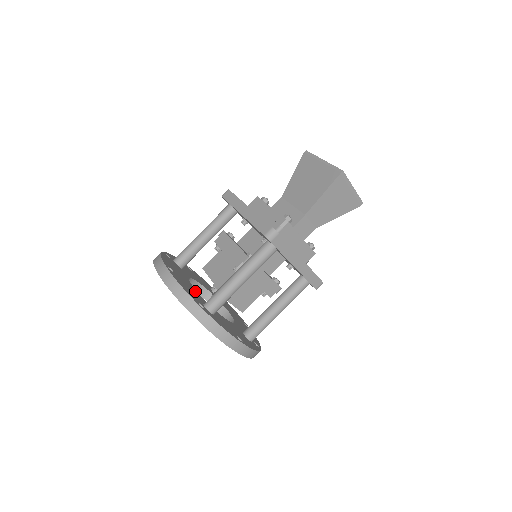
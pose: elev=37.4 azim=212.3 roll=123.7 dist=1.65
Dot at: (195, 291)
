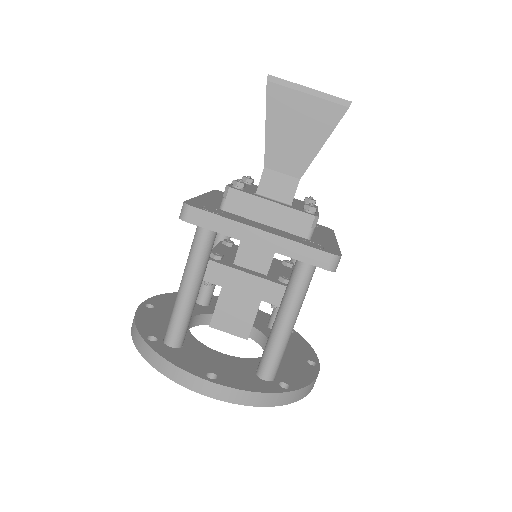
Dot at: occluded
